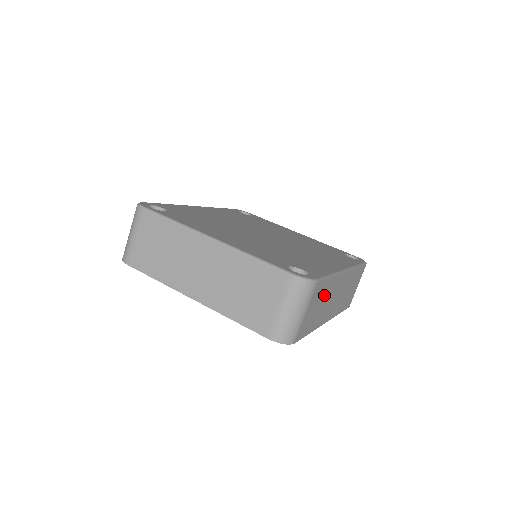
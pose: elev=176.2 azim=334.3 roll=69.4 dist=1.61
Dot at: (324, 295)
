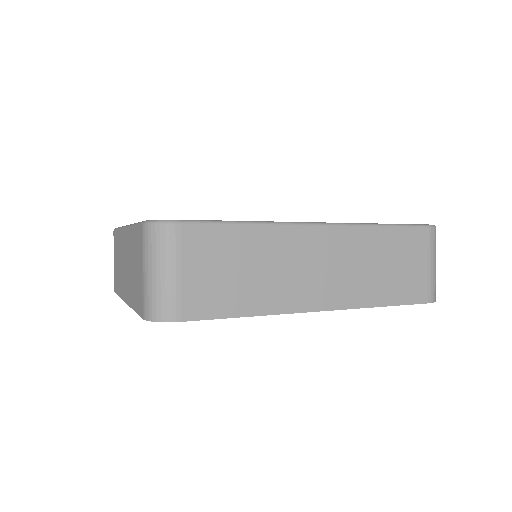
Dot at: (243, 254)
